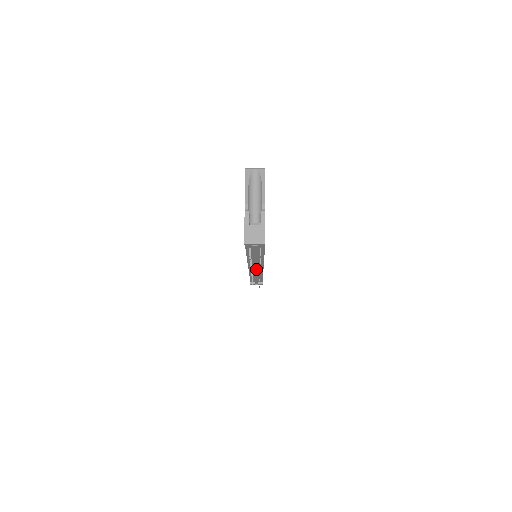
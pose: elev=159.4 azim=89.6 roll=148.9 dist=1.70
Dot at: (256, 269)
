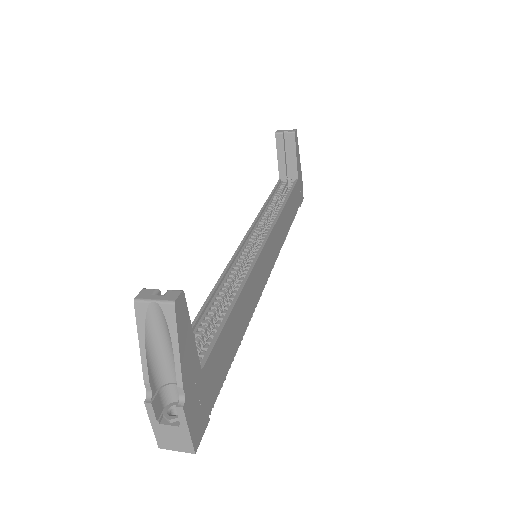
Dot at: occluded
